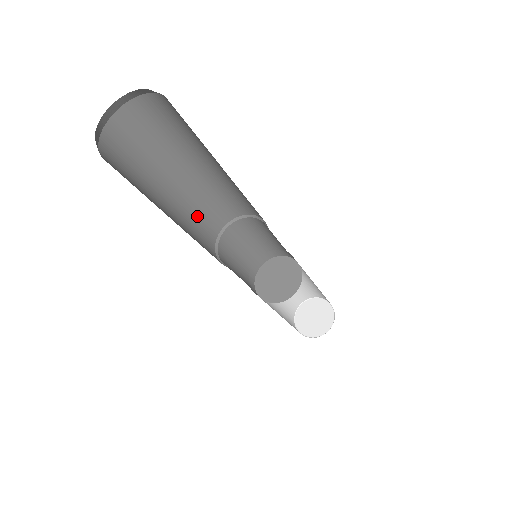
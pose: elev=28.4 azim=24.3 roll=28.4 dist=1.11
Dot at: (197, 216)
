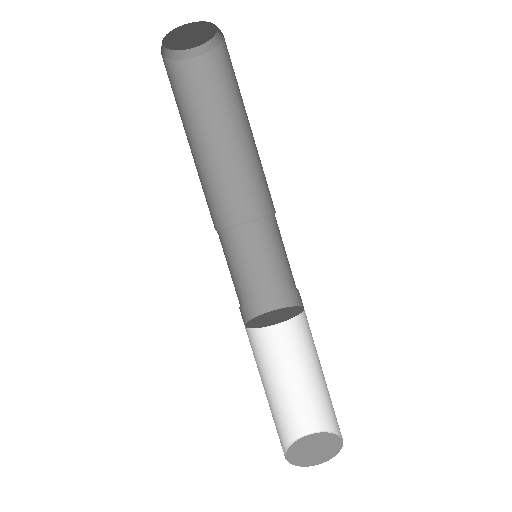
Dot at: (206, 189)
